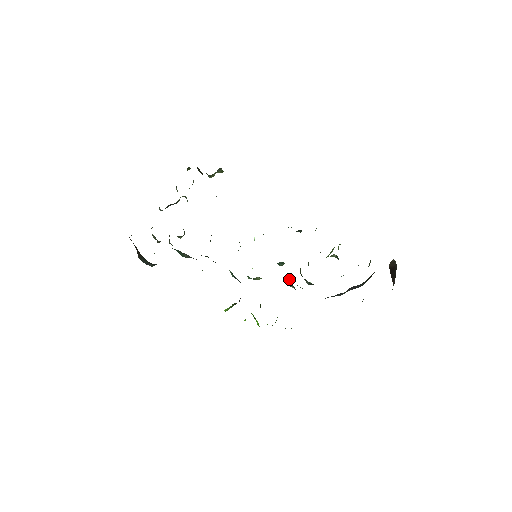
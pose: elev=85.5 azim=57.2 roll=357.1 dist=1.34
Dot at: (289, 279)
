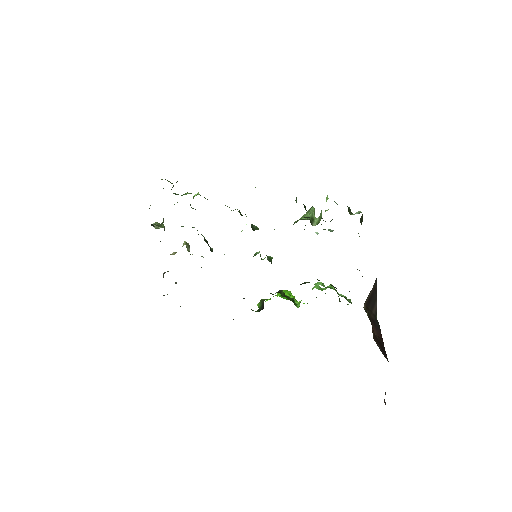
Dot at: occluded
